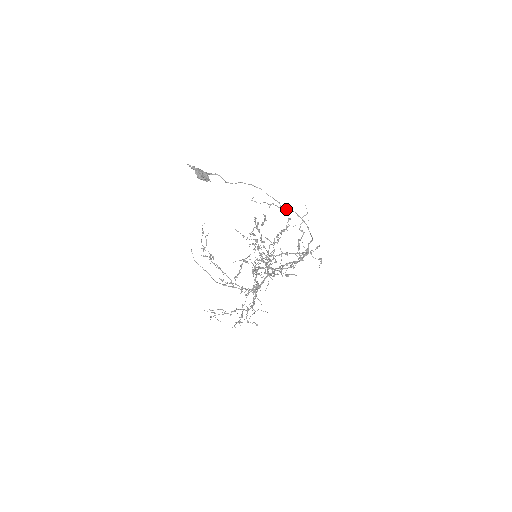
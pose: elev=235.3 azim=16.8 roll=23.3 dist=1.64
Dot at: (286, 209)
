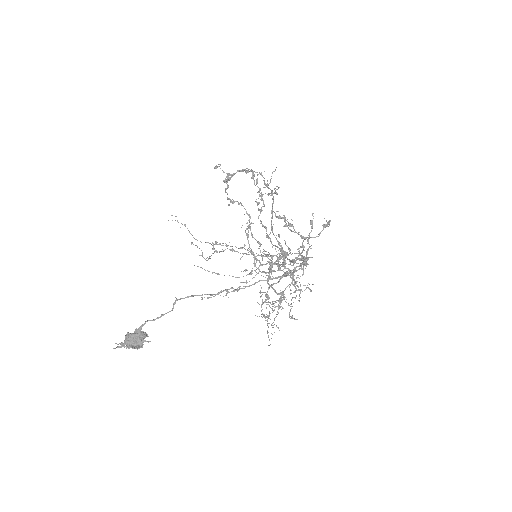
Dot at: (246, 286)
